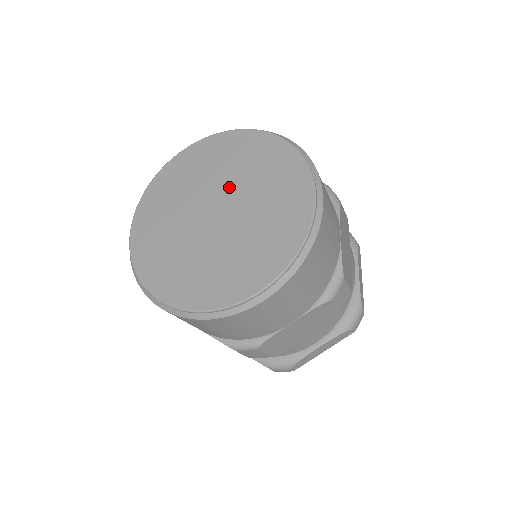
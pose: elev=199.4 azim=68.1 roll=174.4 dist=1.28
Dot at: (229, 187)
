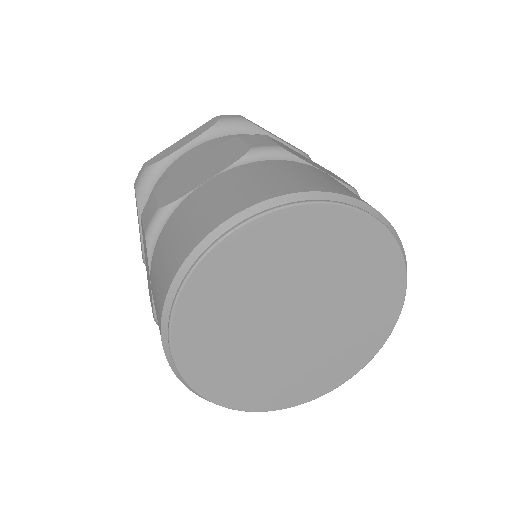
Dot at: (315, 290)
